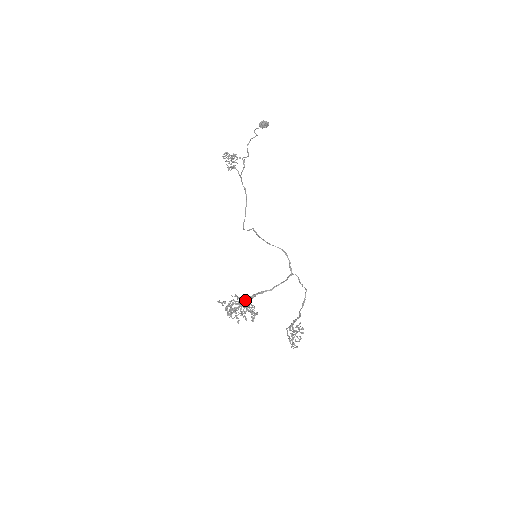
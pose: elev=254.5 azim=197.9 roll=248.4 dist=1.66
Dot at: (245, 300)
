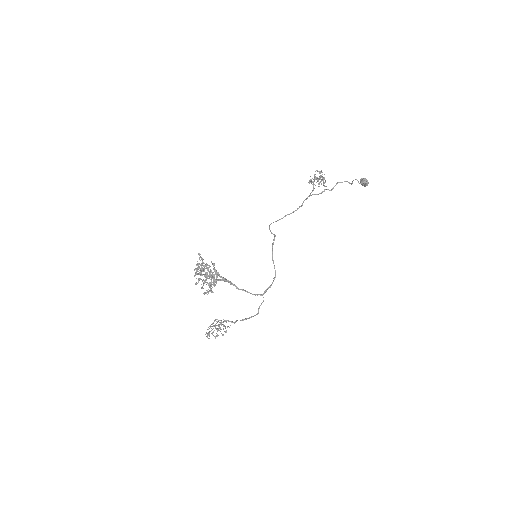
Dot at: (216, 274)
